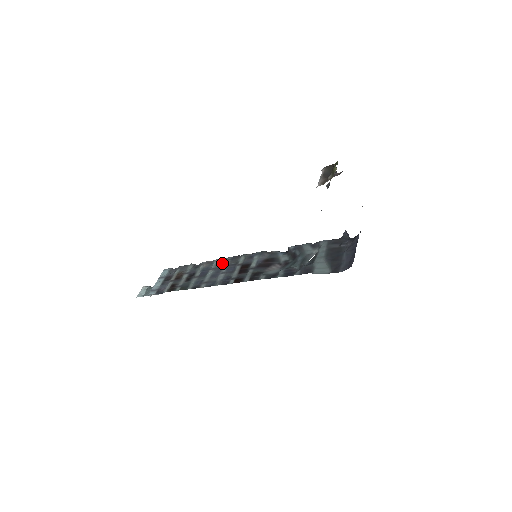
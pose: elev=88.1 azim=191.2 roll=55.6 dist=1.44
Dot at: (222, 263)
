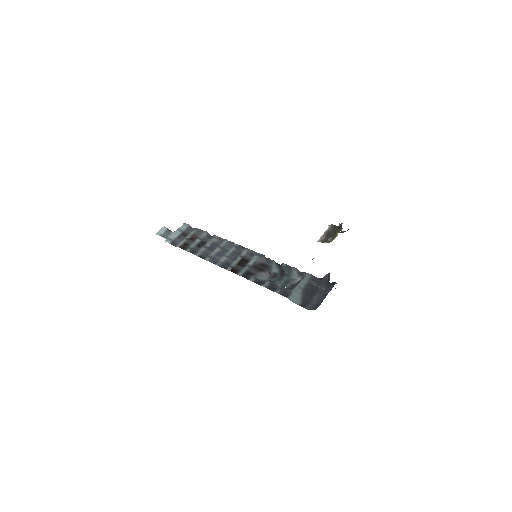
Dot at: (229, 246)
